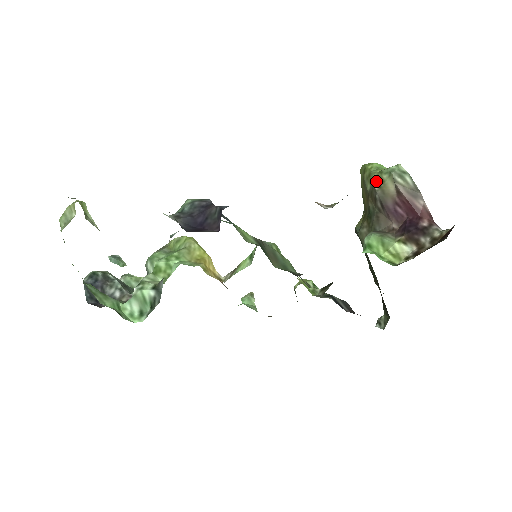
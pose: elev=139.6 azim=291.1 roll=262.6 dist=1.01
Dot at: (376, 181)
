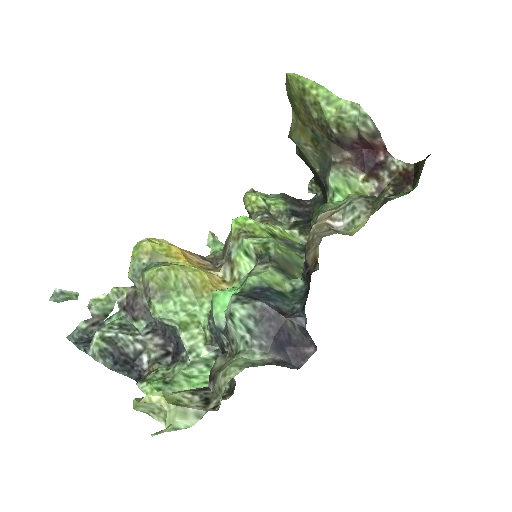
Dot at: (335, 126)
